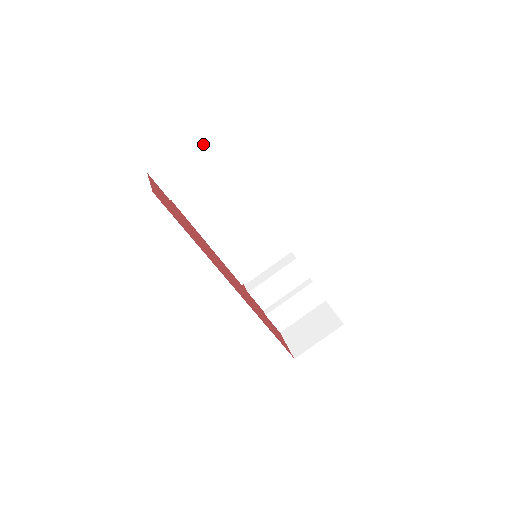
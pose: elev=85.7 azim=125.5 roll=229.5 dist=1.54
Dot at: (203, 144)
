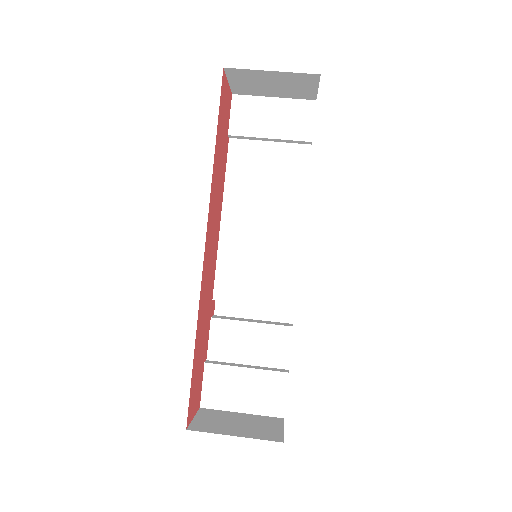
Dot at: (300, 110)
